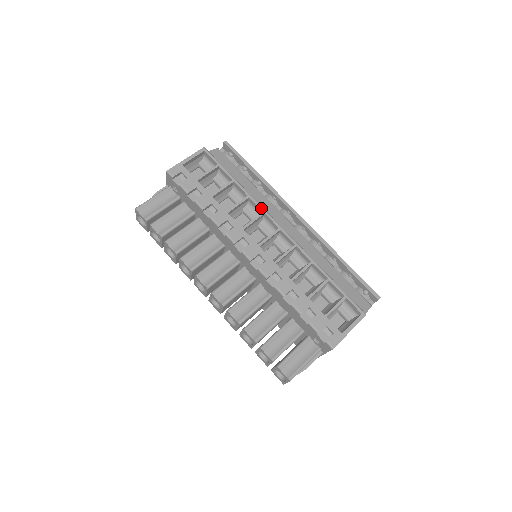
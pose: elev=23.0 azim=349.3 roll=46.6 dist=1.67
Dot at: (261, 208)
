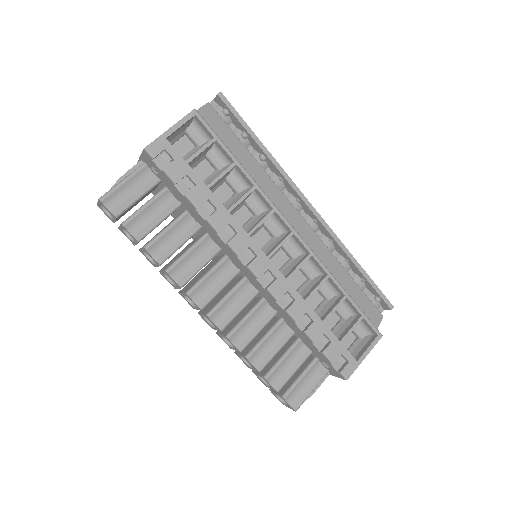
Dot at: (271, 204)
